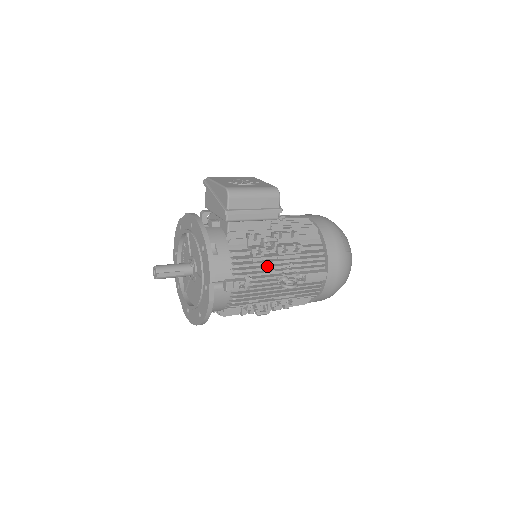
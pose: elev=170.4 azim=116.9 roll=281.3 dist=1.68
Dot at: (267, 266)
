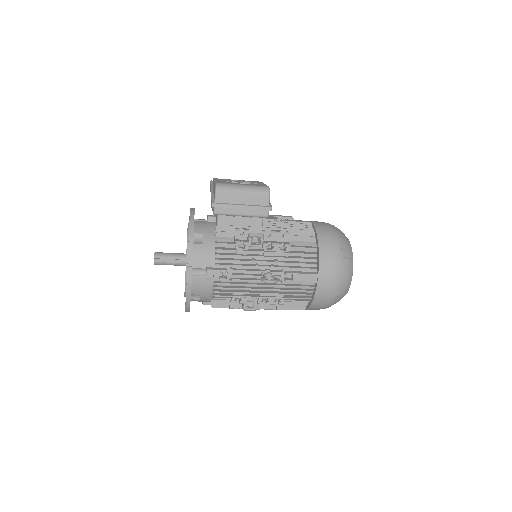
Dot at: (250, 260)
